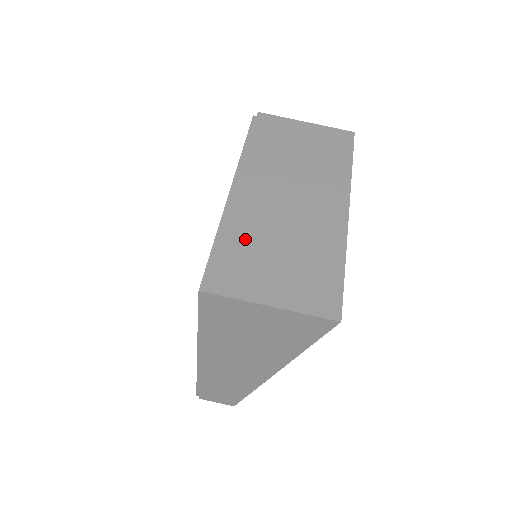
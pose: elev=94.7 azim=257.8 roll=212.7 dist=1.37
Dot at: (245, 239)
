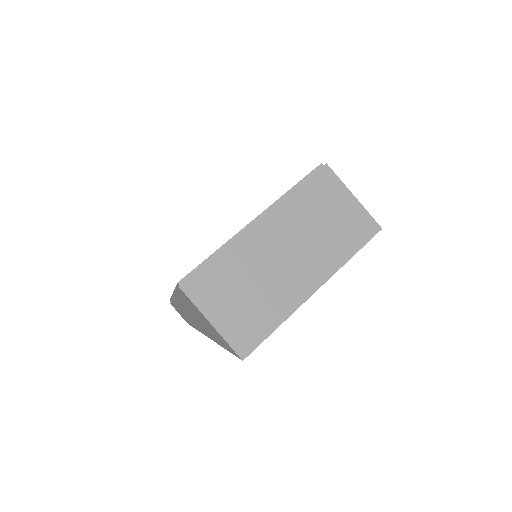
Dot at: (231, 267)
